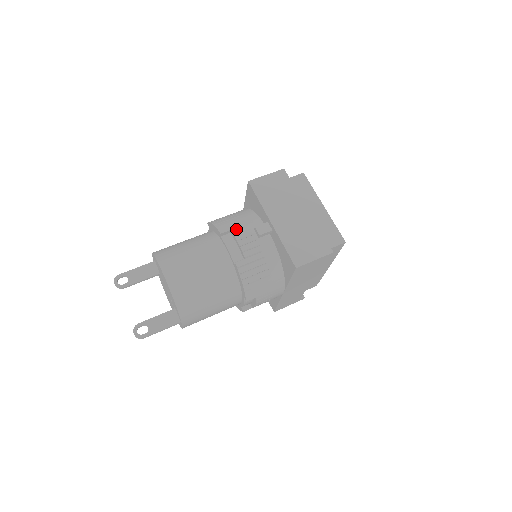
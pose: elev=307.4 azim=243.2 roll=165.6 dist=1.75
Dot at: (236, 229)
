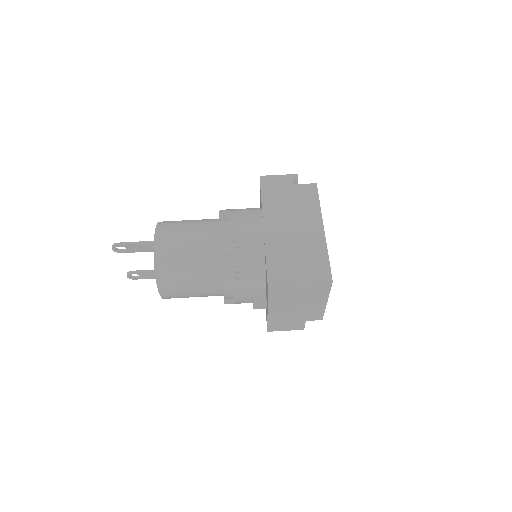
Dot at: (238, 289)
